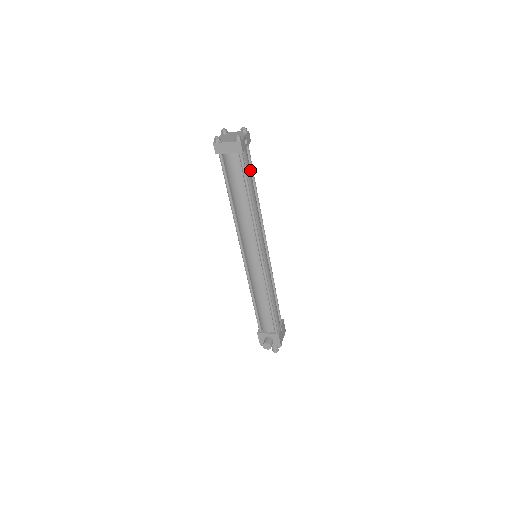
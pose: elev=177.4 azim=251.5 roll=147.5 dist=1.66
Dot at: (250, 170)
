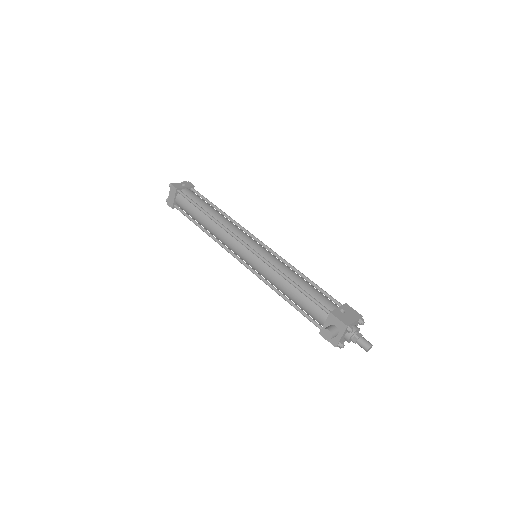
Dot at: (200, 199)
